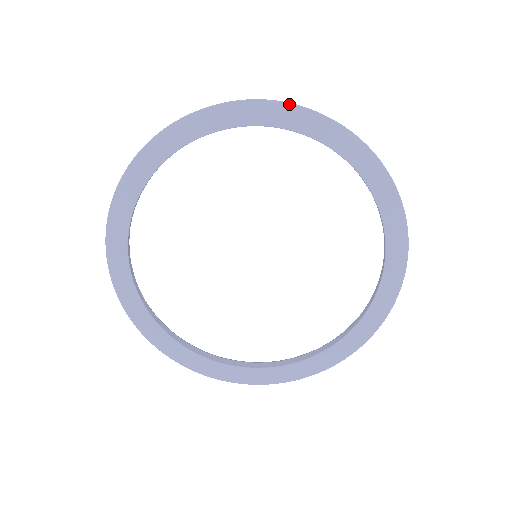
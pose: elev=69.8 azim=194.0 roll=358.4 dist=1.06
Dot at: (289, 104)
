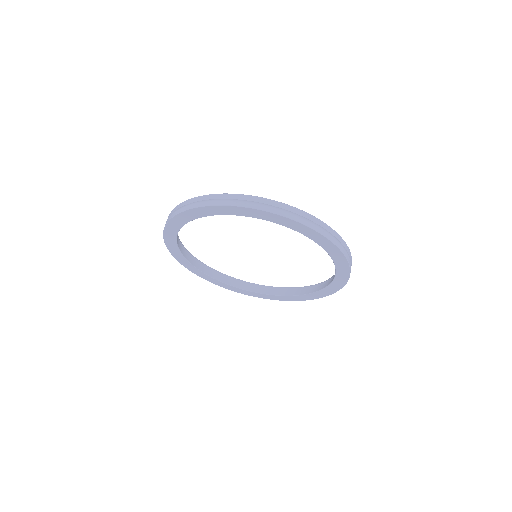
Dot at: (338, 247)
